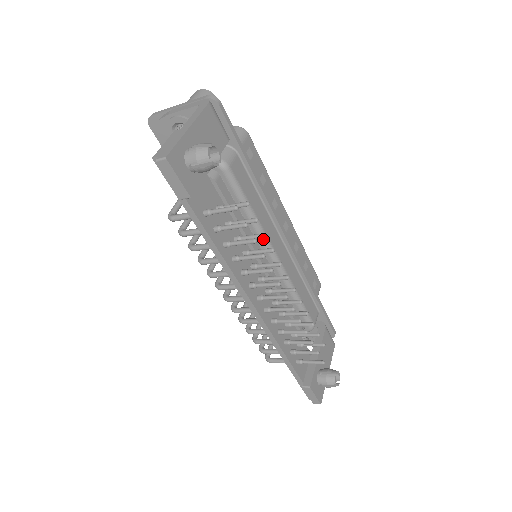
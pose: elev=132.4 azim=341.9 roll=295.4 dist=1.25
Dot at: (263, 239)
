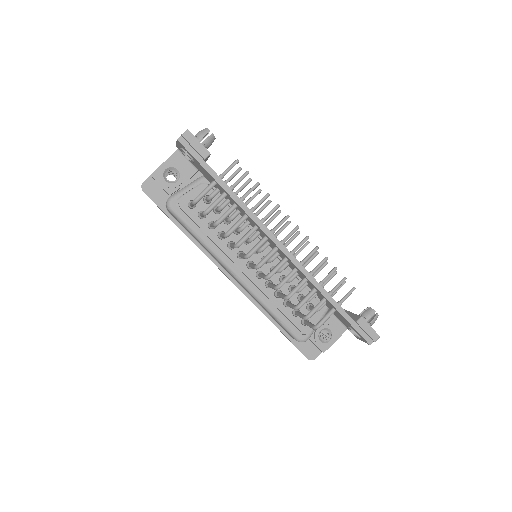
Dot at: occluded
